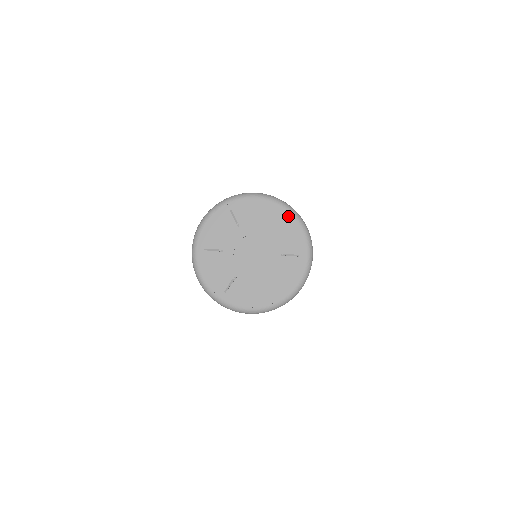
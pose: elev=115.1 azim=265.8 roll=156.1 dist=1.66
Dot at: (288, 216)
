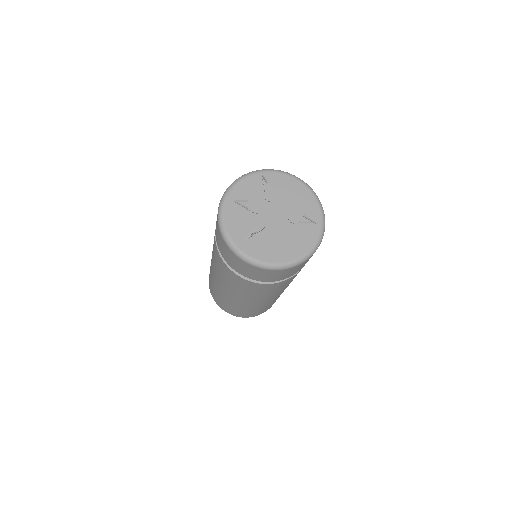
Dot at: (308, 193)
